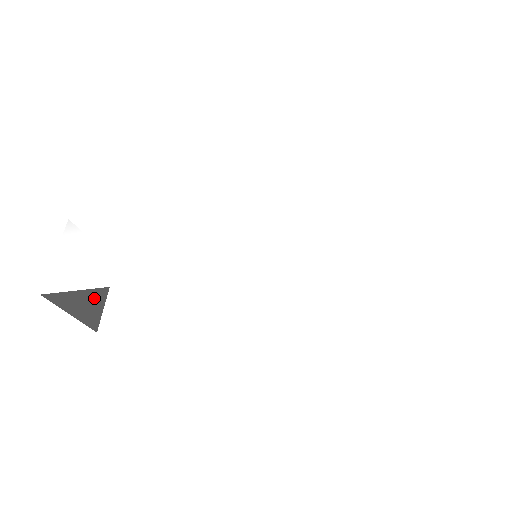
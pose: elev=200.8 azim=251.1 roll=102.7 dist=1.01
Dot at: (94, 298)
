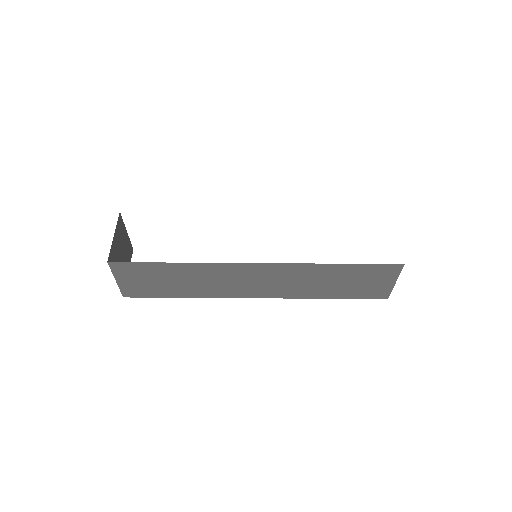
Dot at: occluded
